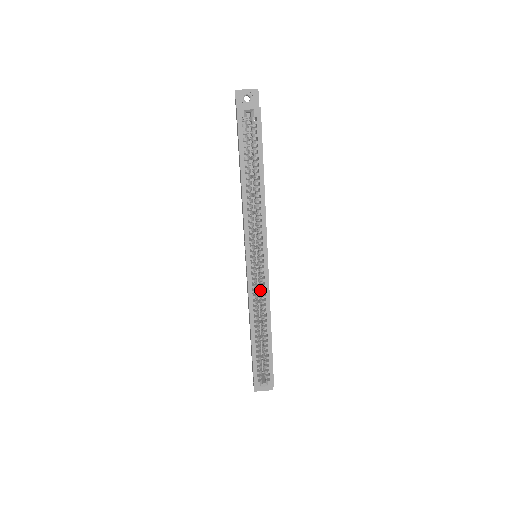
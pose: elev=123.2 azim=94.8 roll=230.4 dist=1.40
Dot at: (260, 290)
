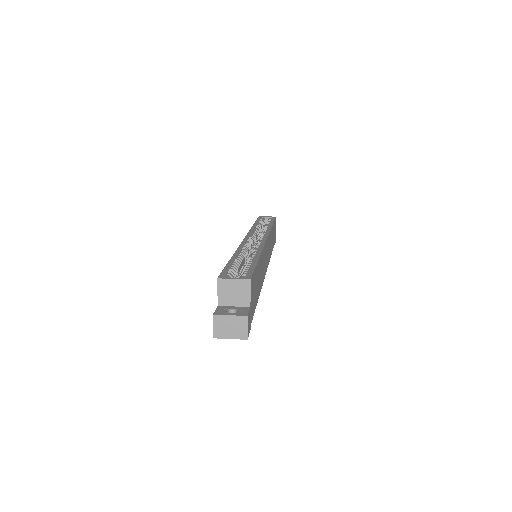
Dot at: occluded
